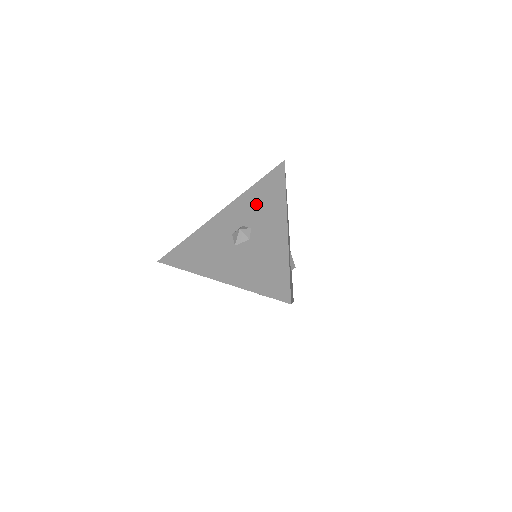
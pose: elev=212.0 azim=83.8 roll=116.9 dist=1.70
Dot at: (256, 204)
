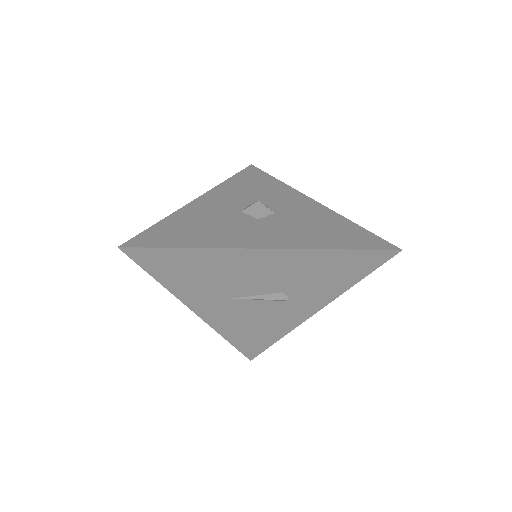
Dot at: (250, 190)
